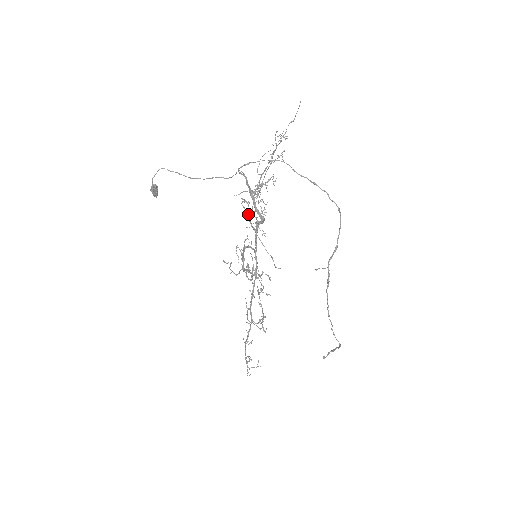
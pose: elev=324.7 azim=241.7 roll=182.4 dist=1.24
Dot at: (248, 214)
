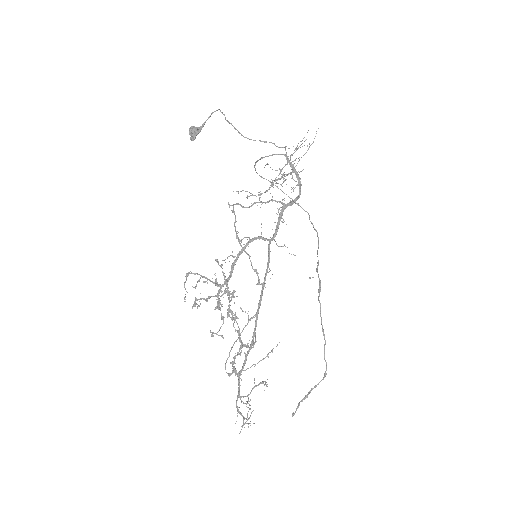
Dot at: (235, 219)
